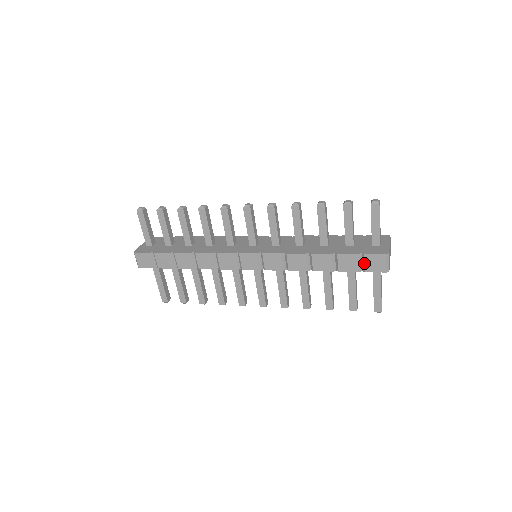
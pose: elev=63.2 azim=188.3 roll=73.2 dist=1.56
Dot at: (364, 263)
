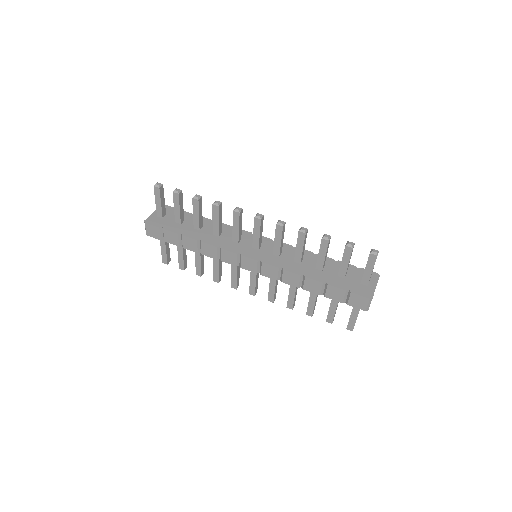
Dot at: (349, 298)
